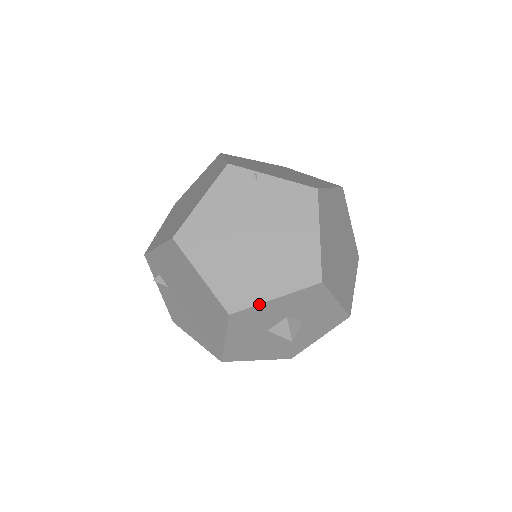
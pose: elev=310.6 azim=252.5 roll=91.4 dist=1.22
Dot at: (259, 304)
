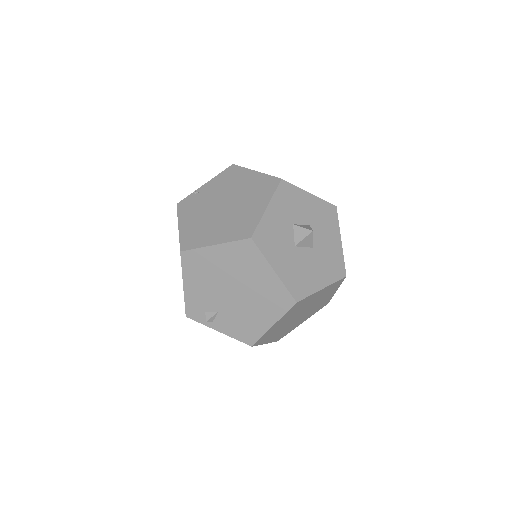
Dot at: (261, 218)
